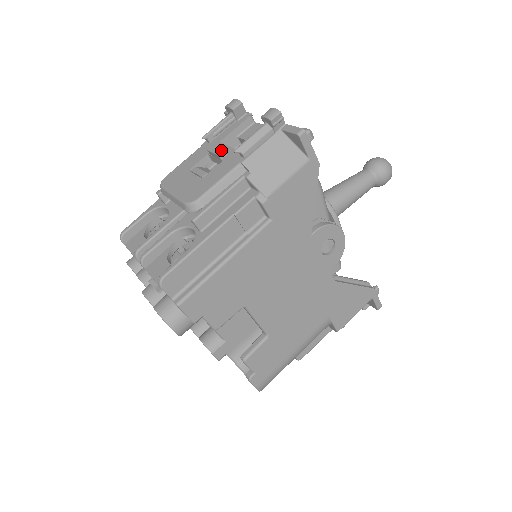
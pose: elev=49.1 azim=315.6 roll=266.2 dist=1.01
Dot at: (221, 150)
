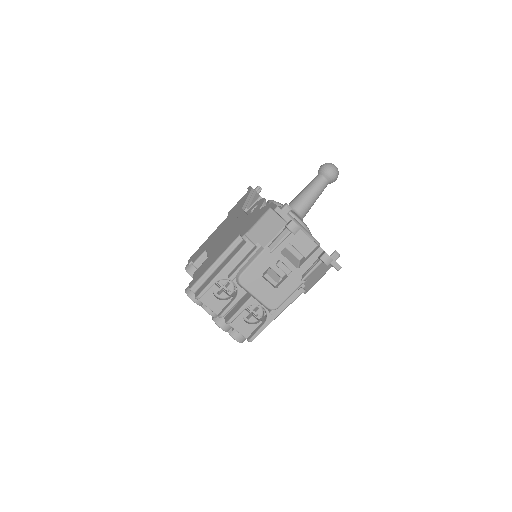
Dot at: (289, 271)
